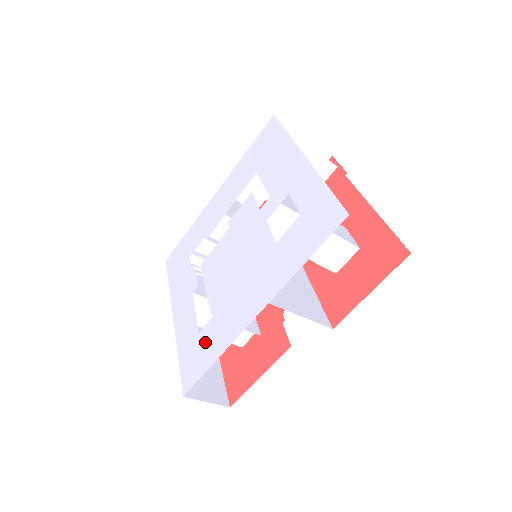
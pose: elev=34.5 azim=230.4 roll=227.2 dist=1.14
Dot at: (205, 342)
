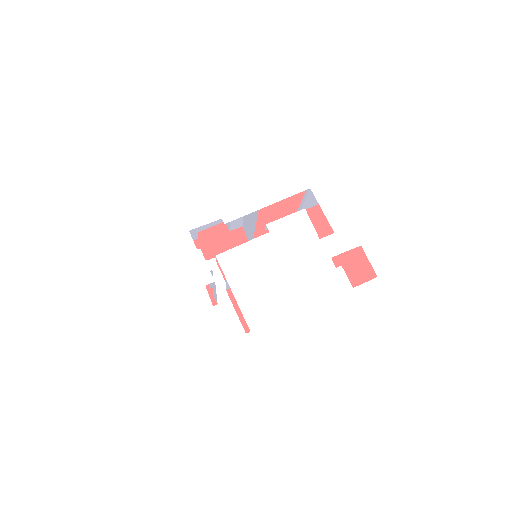
Dot at: (242, 358)
